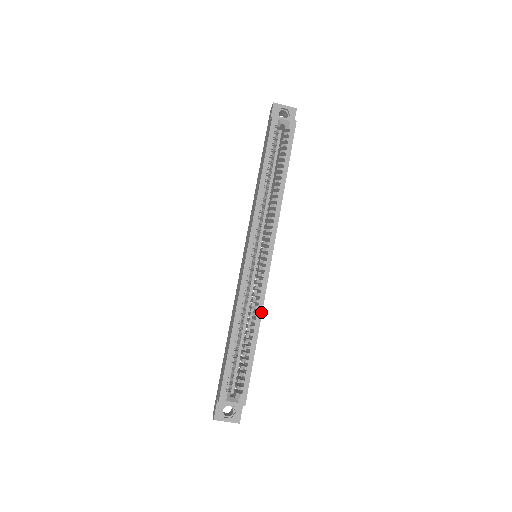
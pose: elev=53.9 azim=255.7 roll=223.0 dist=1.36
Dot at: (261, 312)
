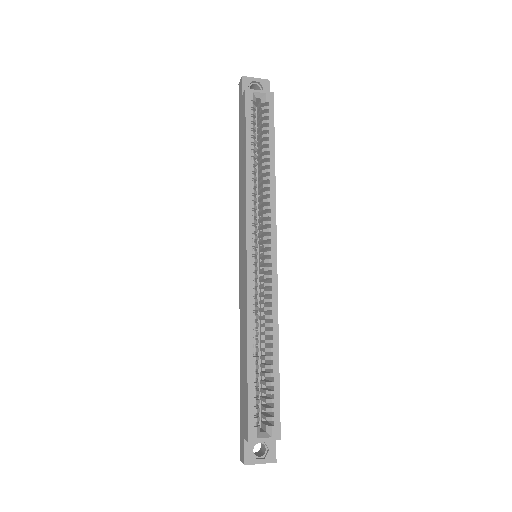
Dot at: (277, 321)
